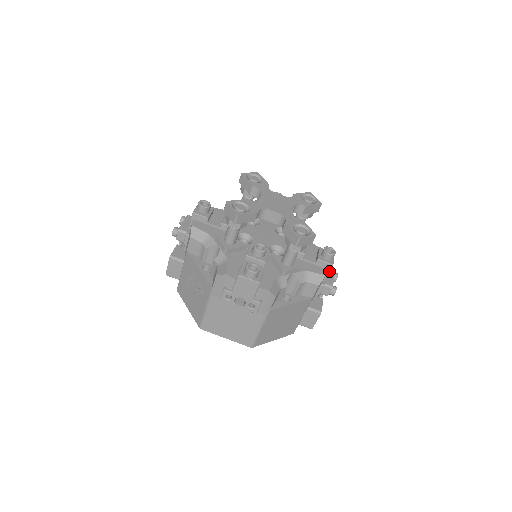
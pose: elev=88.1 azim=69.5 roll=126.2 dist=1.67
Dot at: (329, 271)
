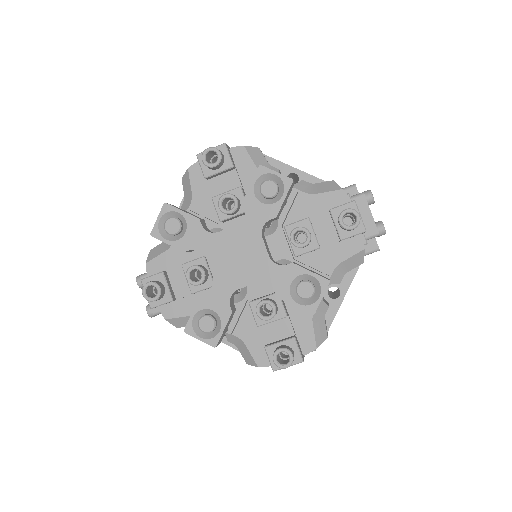
Dot at: occluded
